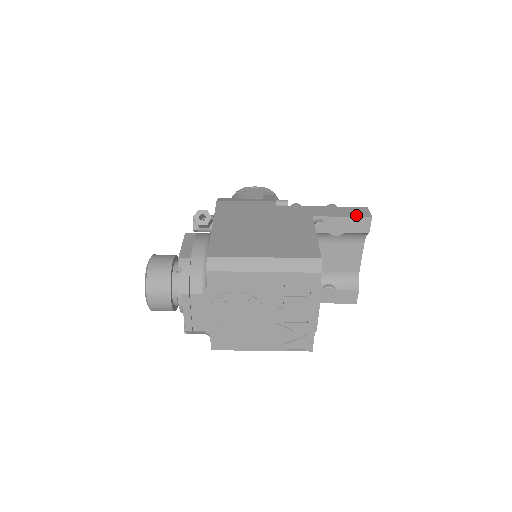
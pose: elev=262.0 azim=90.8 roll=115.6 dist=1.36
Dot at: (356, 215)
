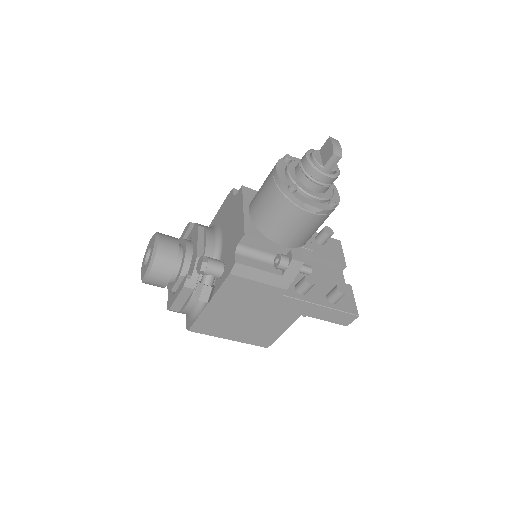
Dot at: (337, 322)
